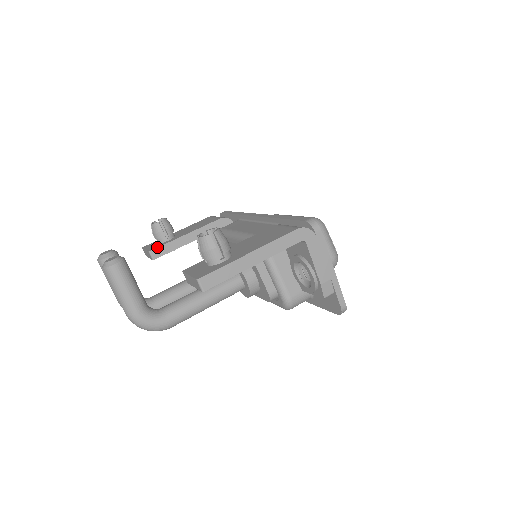
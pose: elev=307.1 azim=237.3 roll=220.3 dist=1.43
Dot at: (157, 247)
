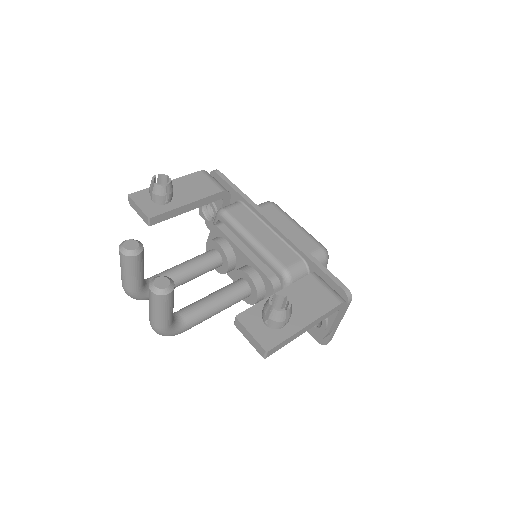
Dot at: (158, 214)
